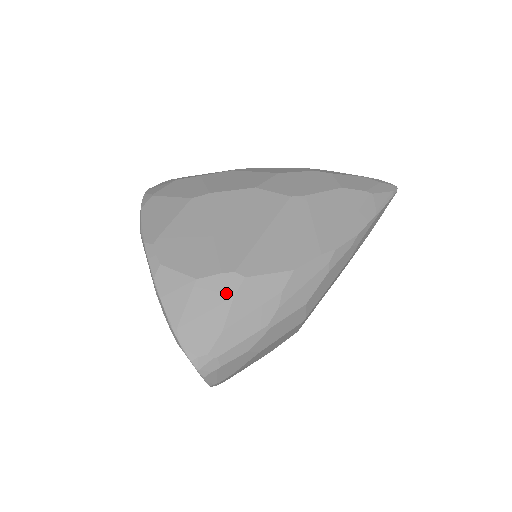
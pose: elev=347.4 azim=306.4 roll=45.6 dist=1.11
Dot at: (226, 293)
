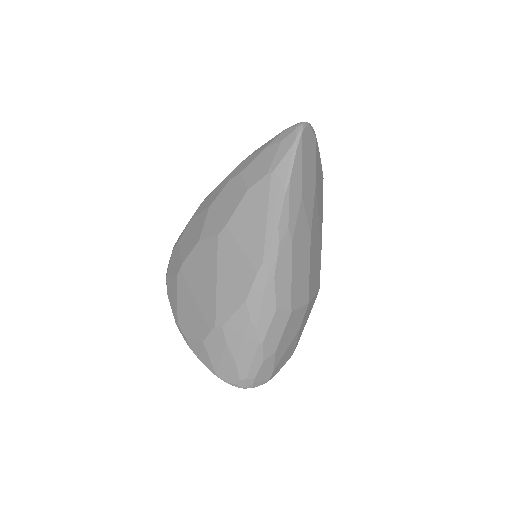
Dot at: (221, 342)
